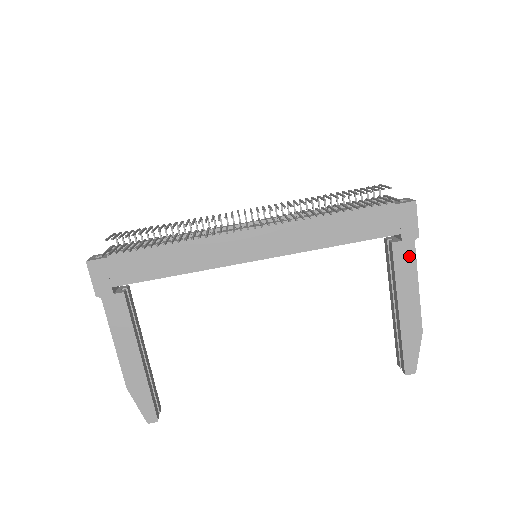
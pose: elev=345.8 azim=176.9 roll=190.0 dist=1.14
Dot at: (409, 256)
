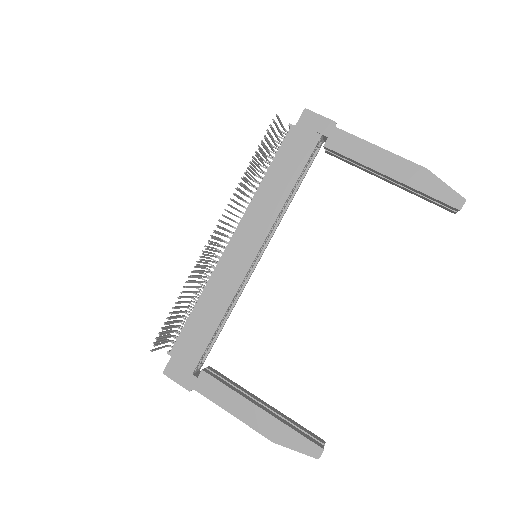
Dot at: (345, 139)
